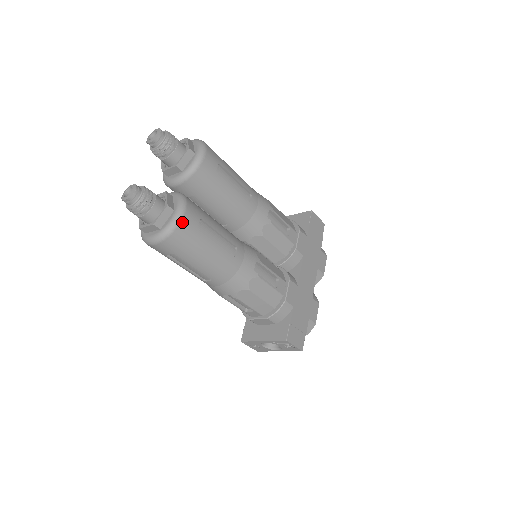
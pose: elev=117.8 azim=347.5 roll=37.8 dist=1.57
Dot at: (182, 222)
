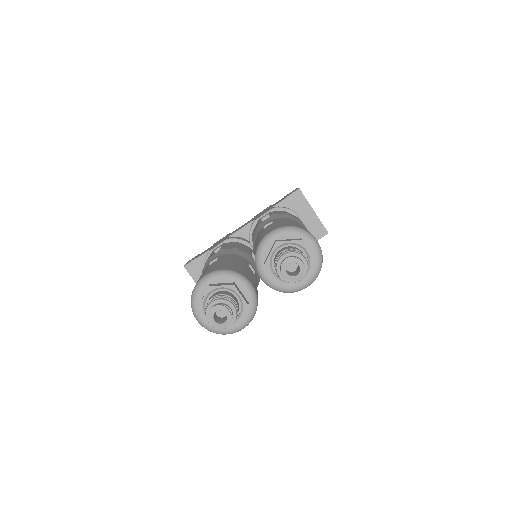
Dot at: (234, 332)
